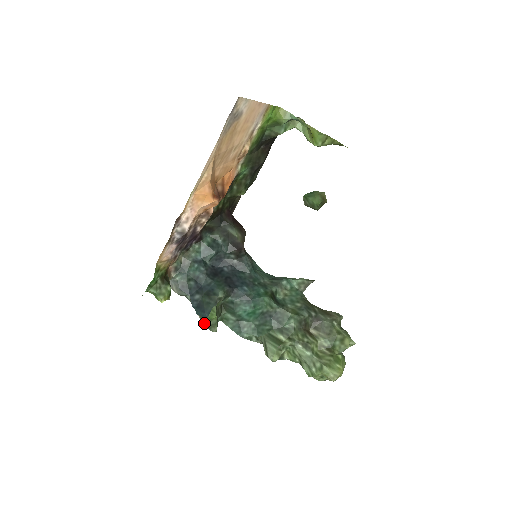
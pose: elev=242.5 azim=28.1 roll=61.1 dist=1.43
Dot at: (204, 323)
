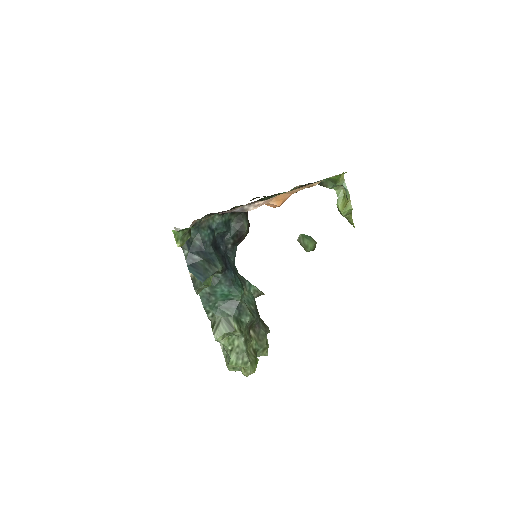
Dot at: (194, 283)
